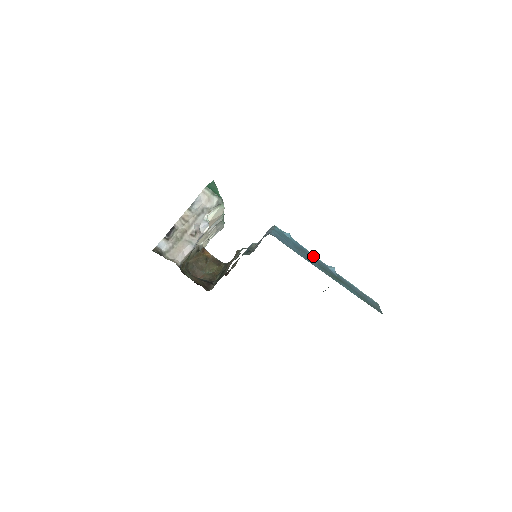
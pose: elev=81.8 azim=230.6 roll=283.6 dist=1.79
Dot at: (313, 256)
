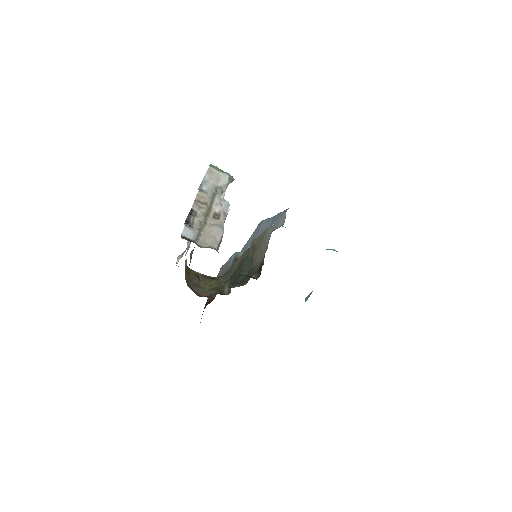
Dot at: occluded
